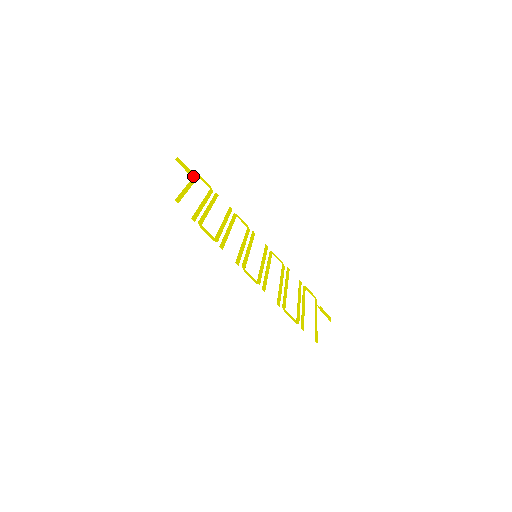
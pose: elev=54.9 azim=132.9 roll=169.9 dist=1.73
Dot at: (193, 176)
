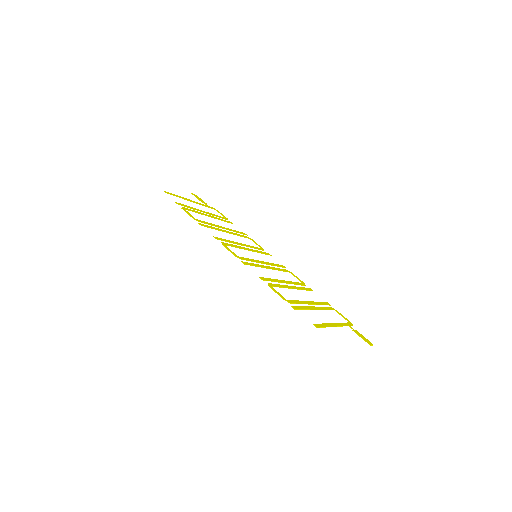
Dot at: (207, 205)
